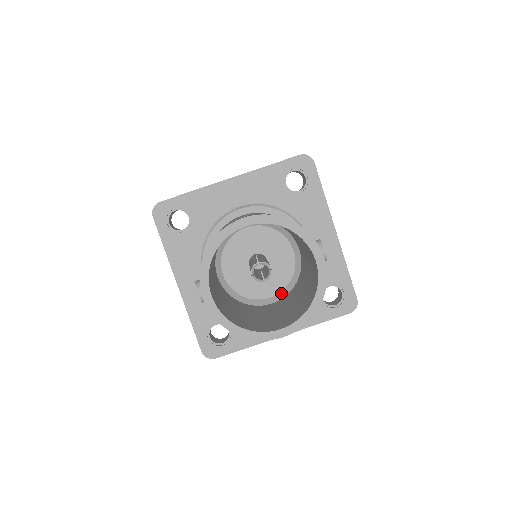
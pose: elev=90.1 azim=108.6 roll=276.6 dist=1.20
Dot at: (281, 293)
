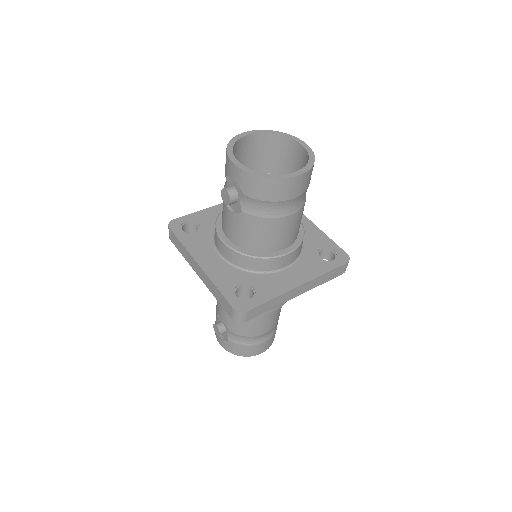
Dot at: occluded
